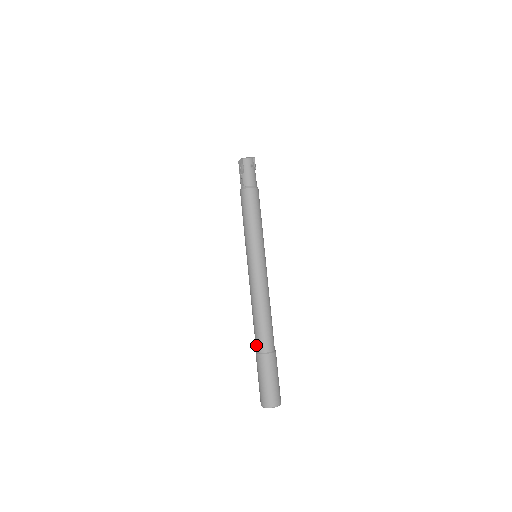
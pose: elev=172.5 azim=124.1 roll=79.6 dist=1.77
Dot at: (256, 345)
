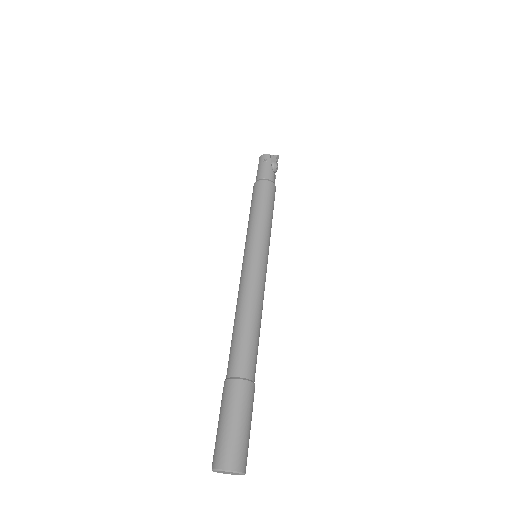
Dot at: occluded
